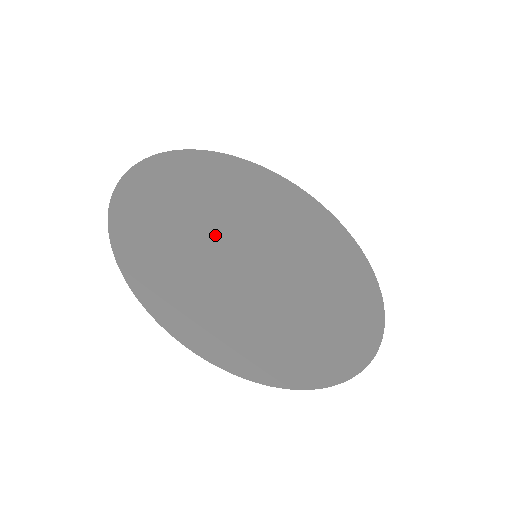
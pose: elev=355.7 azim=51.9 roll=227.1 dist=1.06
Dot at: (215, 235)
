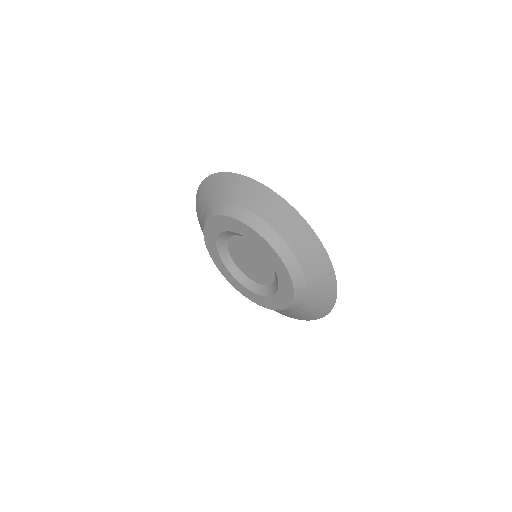
Dot at: occluded
